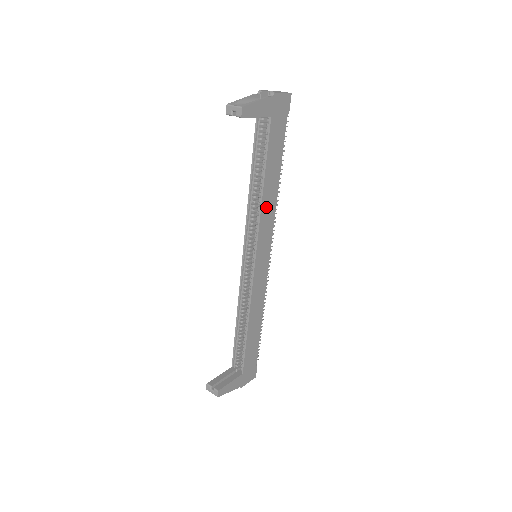
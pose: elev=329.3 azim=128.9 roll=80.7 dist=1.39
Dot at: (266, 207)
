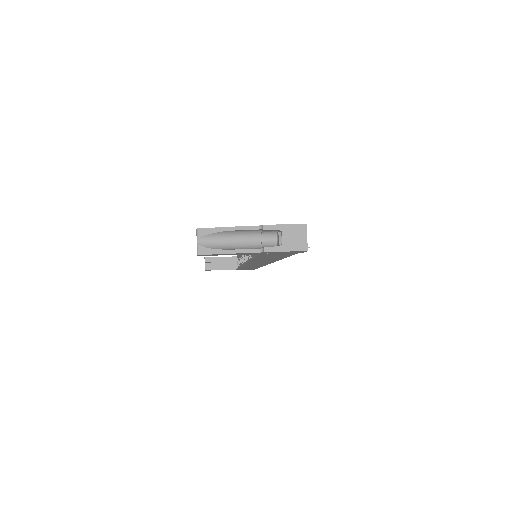
Dot at: occluded
